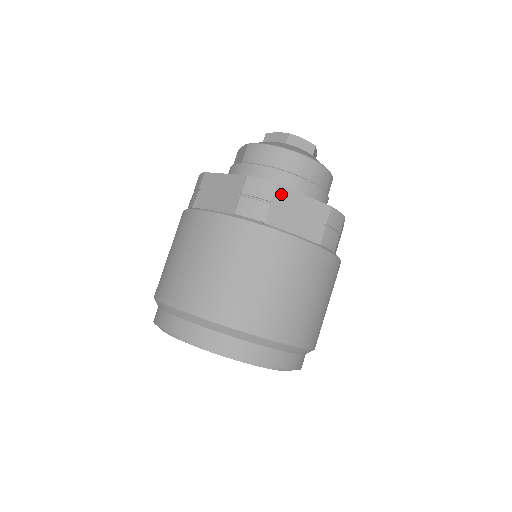
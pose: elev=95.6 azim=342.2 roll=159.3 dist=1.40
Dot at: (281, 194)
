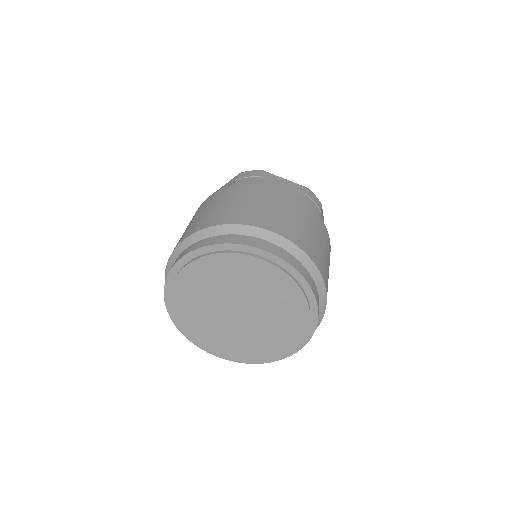
Dot at: (322, 212)
